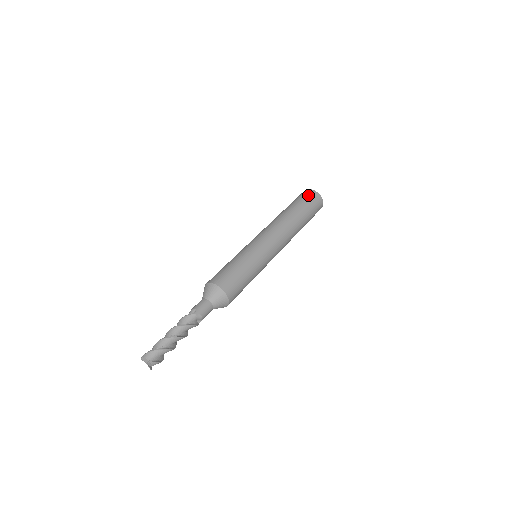
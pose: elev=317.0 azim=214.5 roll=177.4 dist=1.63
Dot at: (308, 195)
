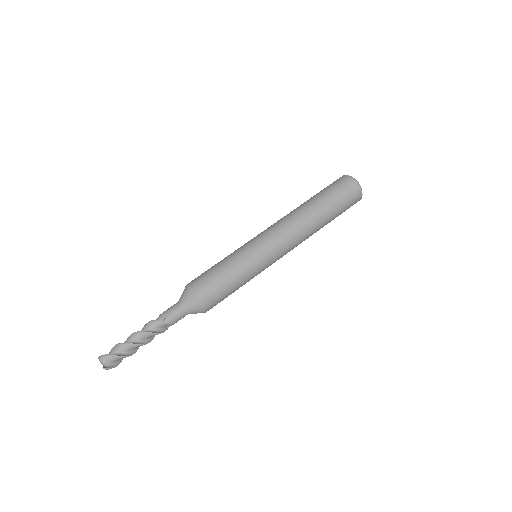
Dot at: (345, 186)
